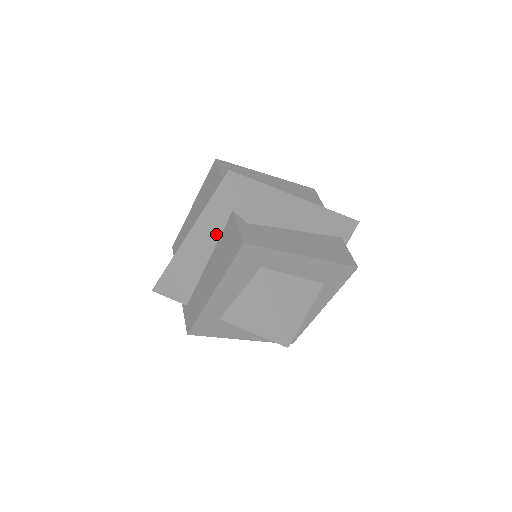
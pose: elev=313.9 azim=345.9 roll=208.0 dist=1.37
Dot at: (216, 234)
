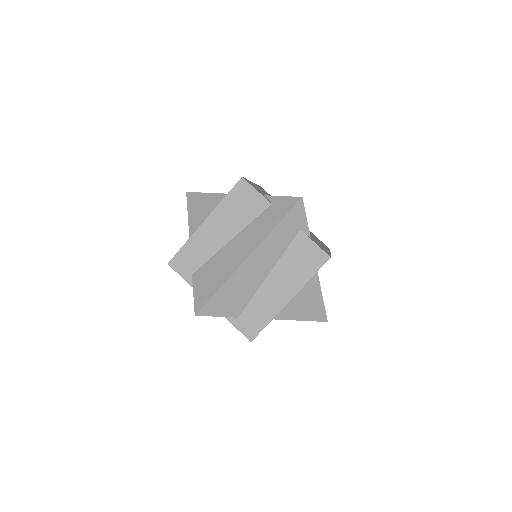
Dot at: (281, 251)
